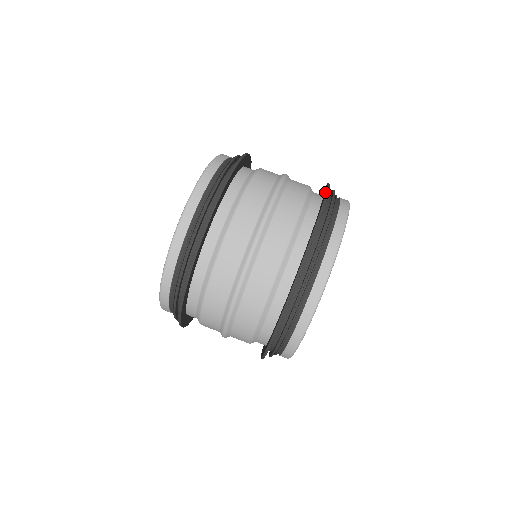
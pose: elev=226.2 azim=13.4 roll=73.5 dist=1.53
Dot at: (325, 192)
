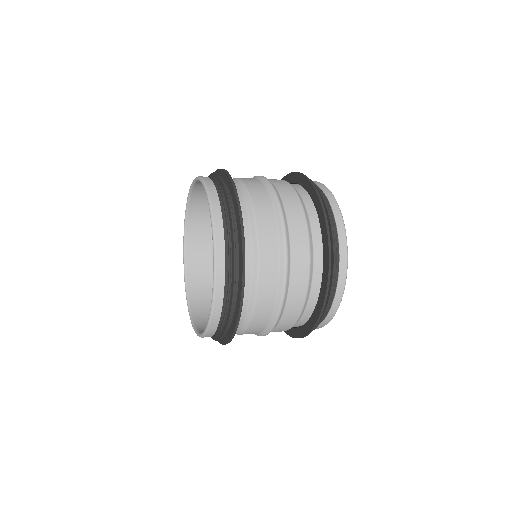
Dot at: occluded
